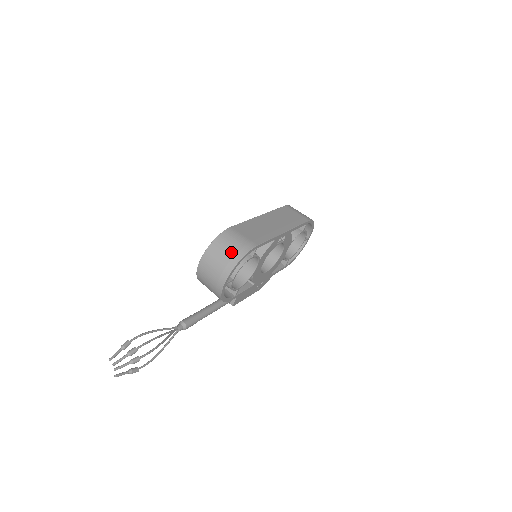
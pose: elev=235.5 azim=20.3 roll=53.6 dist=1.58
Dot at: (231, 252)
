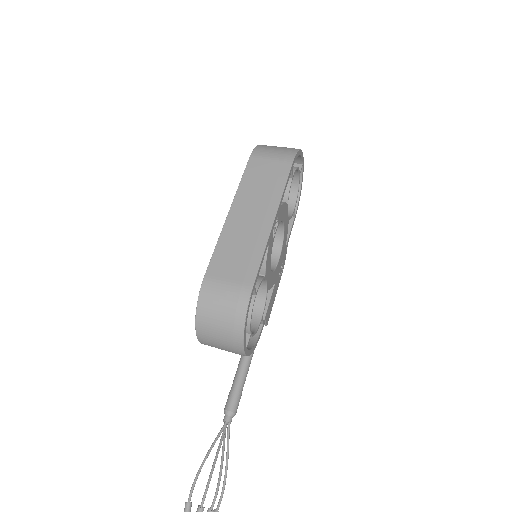
Dot at: (227, 319)
